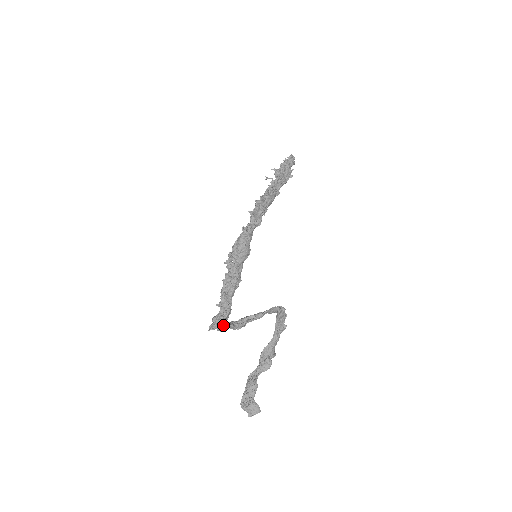
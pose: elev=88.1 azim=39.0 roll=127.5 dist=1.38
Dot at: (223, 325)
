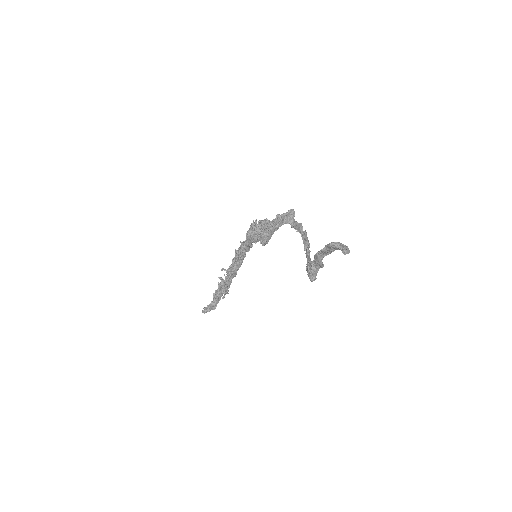
Dot at: (285, 213)
